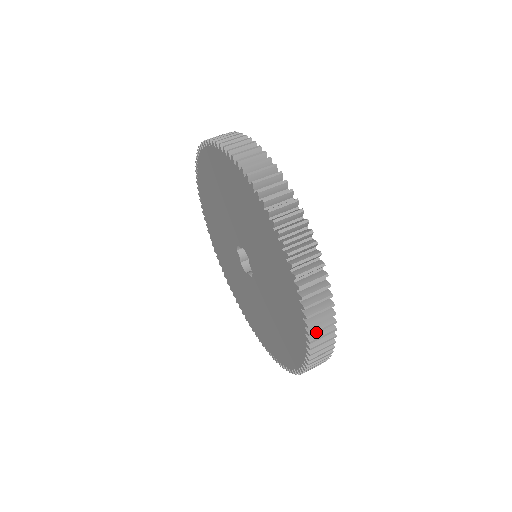
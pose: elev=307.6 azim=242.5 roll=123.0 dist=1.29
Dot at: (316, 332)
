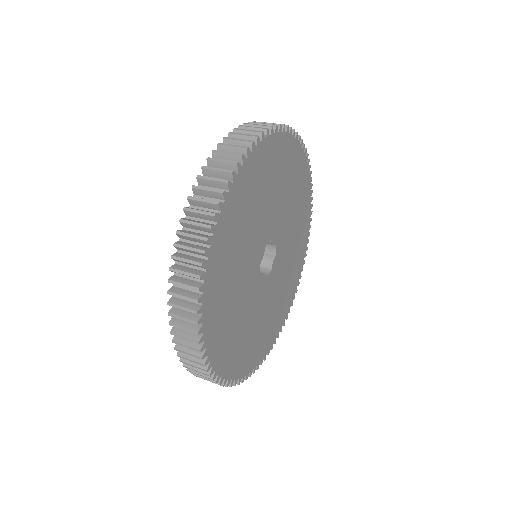
Dot at: (179, 259)
